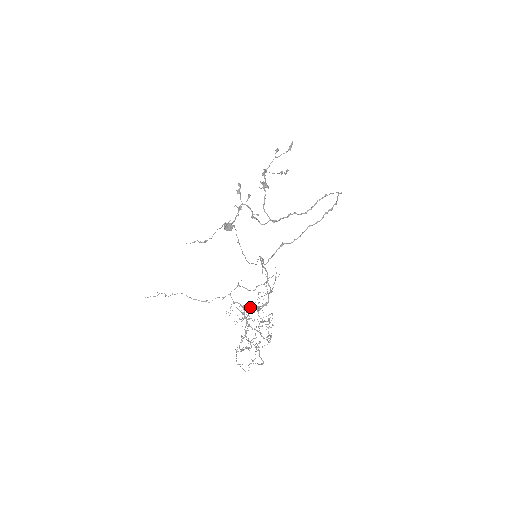
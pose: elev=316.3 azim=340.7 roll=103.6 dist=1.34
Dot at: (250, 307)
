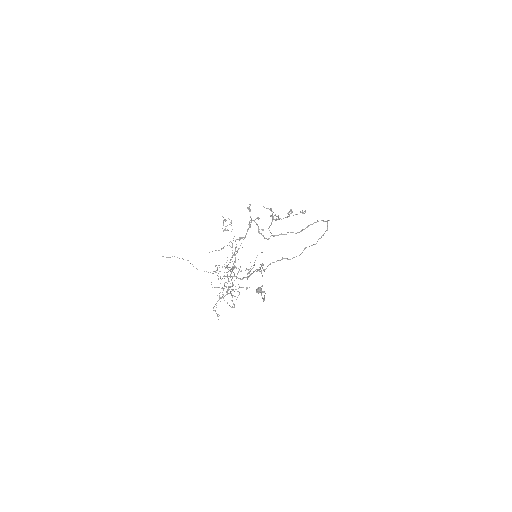
Dot at: (238, 278)
